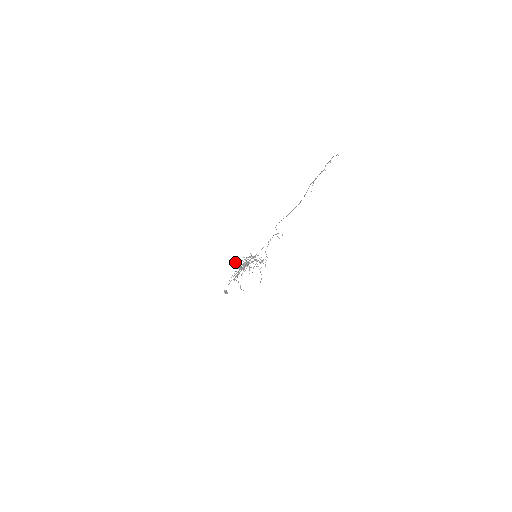
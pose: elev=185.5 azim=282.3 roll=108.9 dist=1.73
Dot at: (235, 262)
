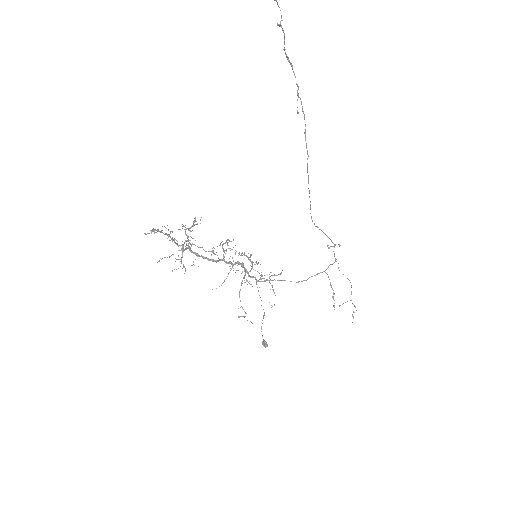
Dot at: occluded
